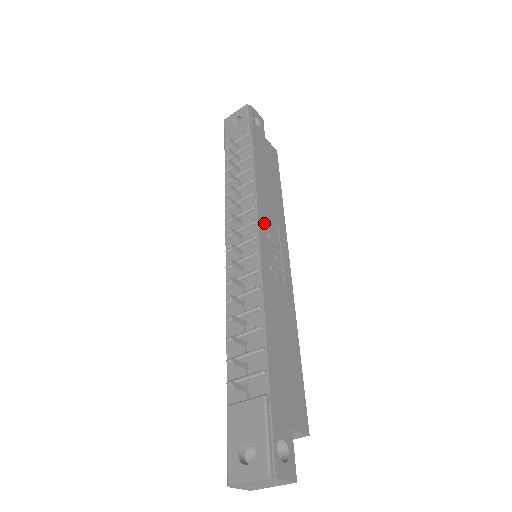
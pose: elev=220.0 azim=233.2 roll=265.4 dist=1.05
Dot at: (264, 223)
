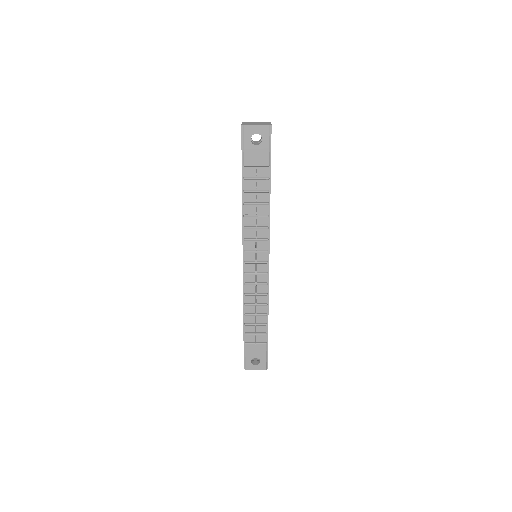
Dot at: occluded
